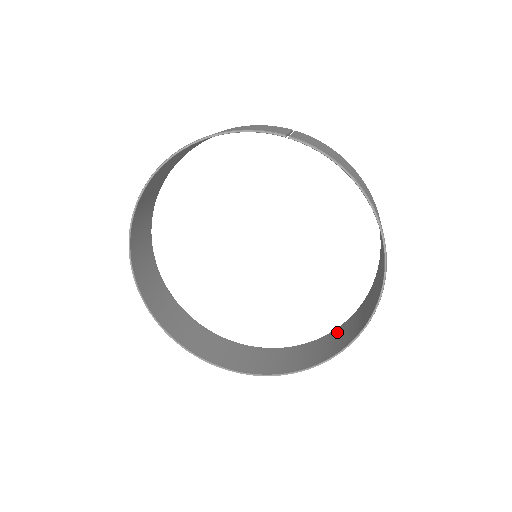
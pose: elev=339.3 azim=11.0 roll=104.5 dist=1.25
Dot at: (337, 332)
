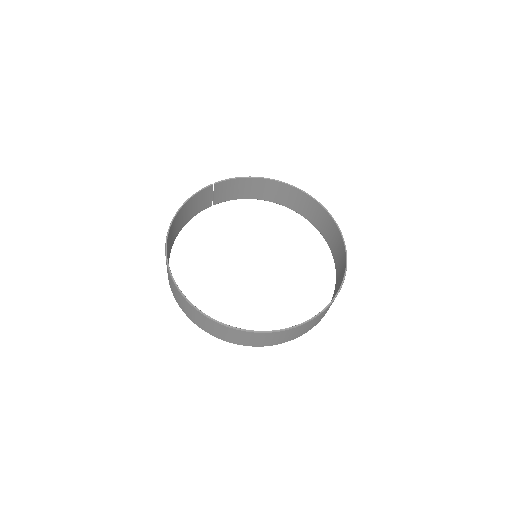
Dot at: (337, 264)
